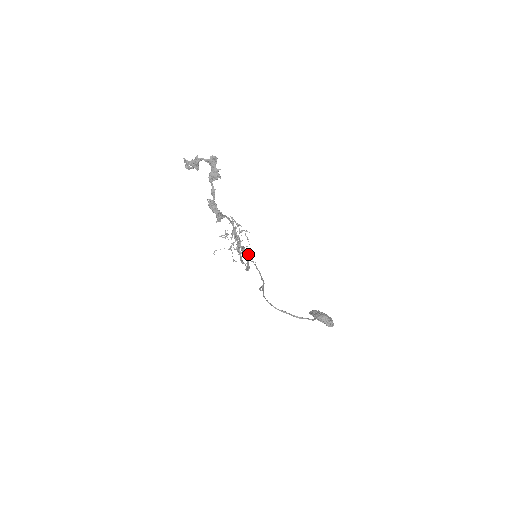
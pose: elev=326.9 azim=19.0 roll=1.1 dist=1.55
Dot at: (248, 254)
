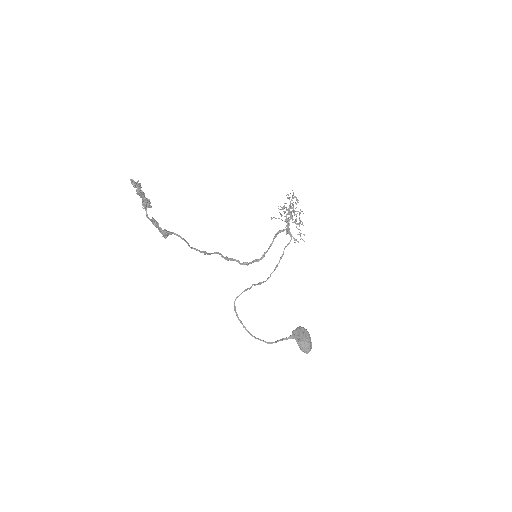
Dot at: (291, 237)
